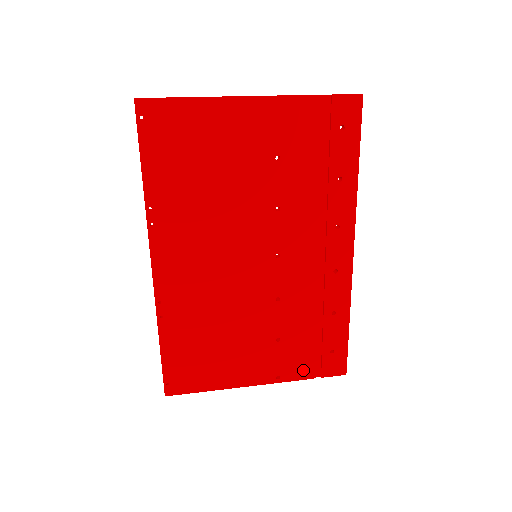
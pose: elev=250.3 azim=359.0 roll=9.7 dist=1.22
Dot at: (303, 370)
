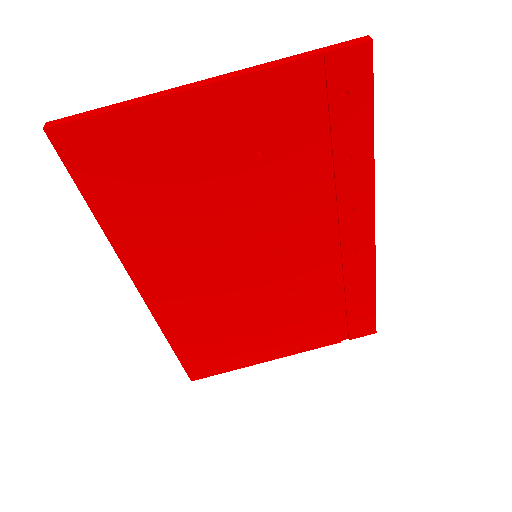
Dot at: (329, 338)
